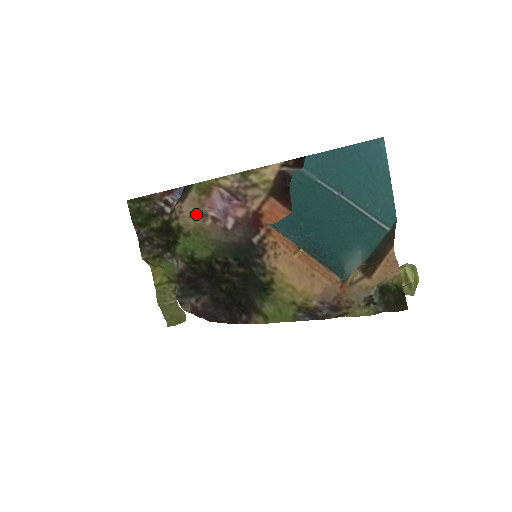
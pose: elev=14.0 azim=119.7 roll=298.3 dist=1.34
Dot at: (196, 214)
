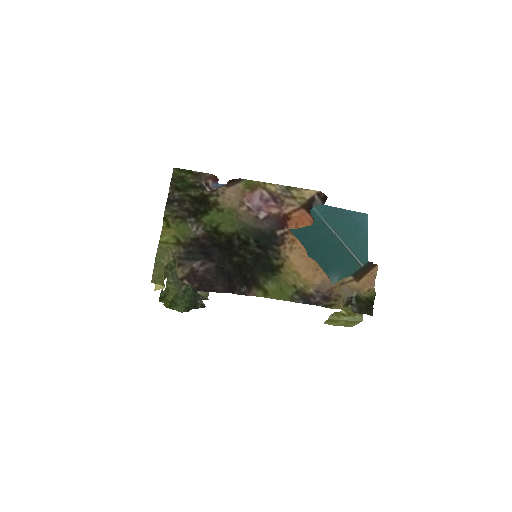
Dot at: (235, 199)
